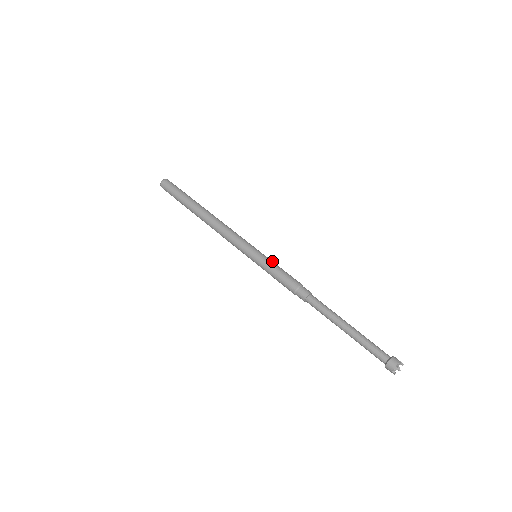
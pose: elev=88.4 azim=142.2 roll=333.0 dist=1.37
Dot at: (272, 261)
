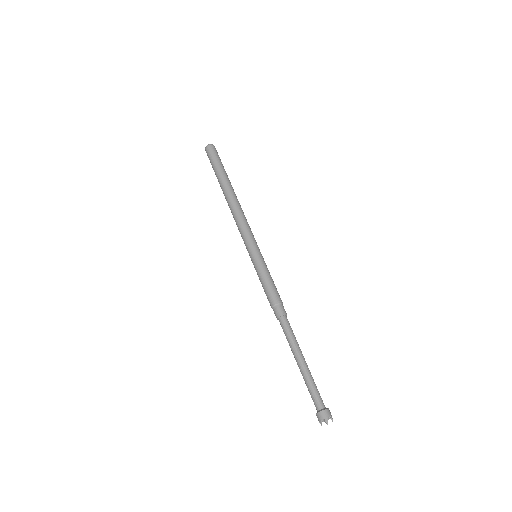
Dot at: occluded
